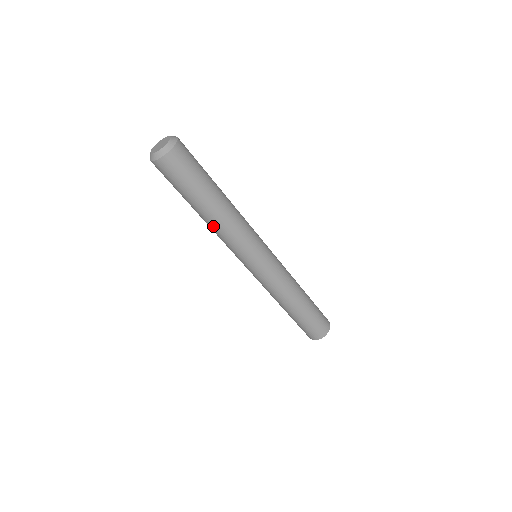
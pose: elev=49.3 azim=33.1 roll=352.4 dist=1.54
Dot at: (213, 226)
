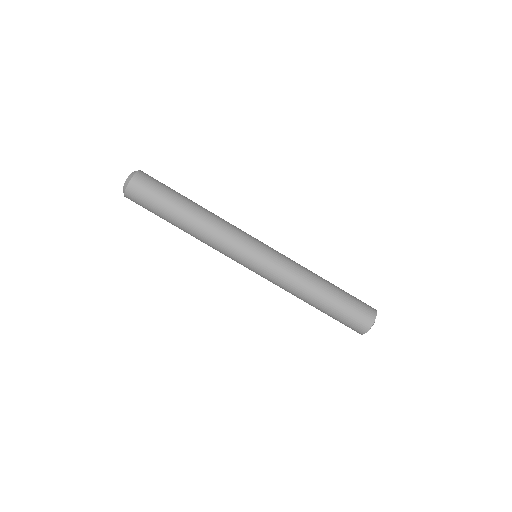
Dot at: (198, 233)
